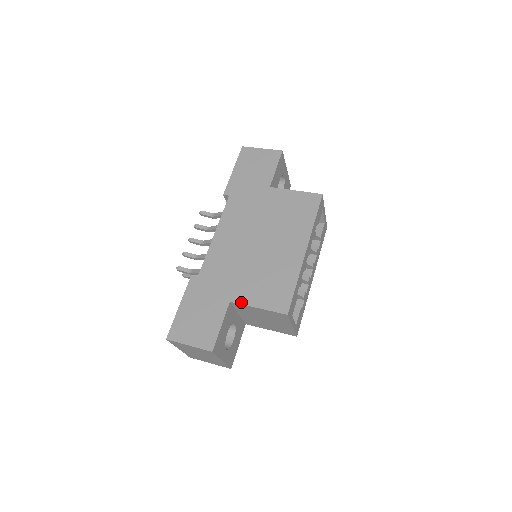
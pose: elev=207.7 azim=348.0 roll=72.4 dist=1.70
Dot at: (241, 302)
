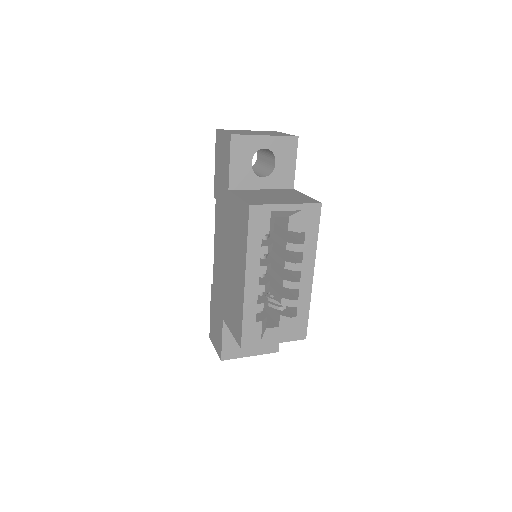
Dot at: (226, 322)
